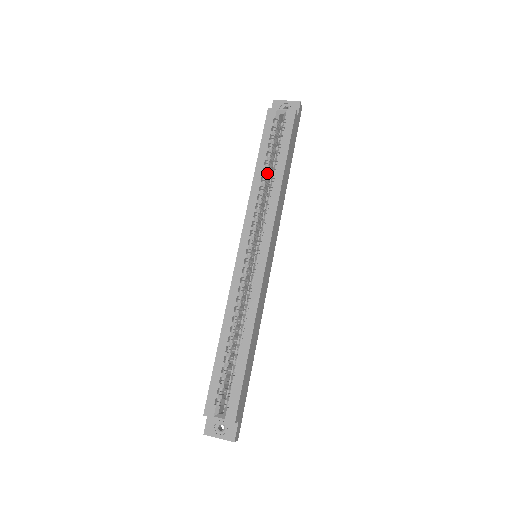
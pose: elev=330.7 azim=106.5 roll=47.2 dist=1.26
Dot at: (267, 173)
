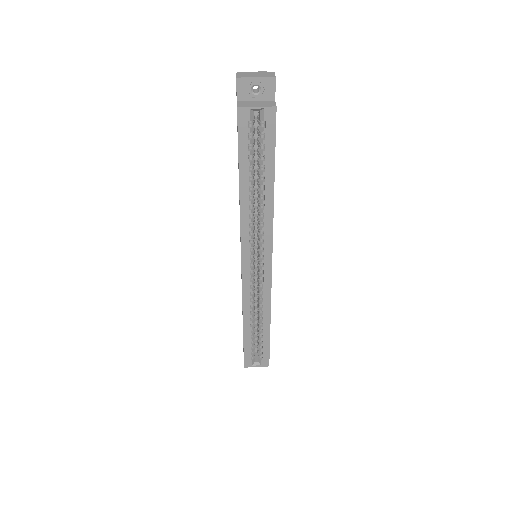
Dot at: (253, 186)
